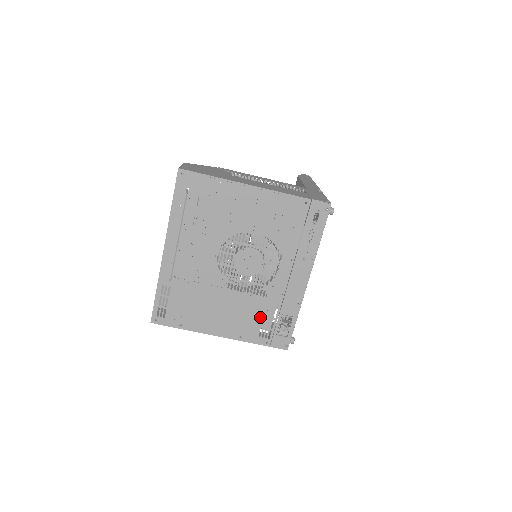
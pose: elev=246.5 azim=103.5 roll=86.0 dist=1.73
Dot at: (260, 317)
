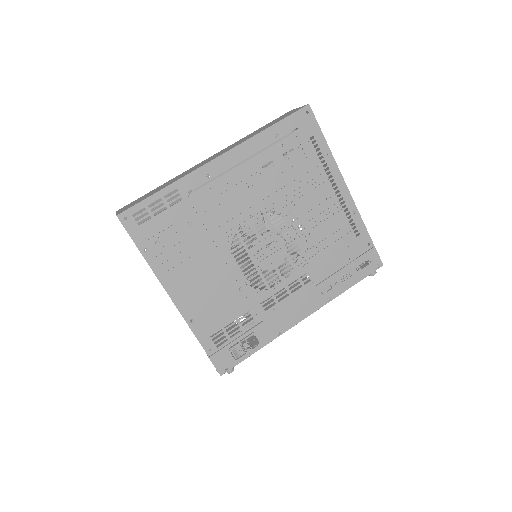
Dot at: (232, 315)
